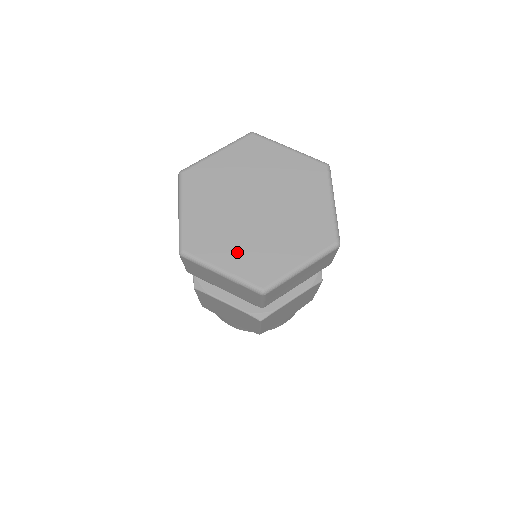
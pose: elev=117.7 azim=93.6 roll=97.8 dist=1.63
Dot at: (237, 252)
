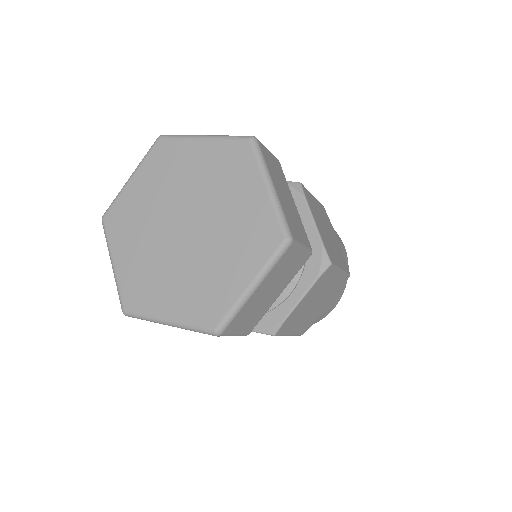
Dot at: (134, 257)
